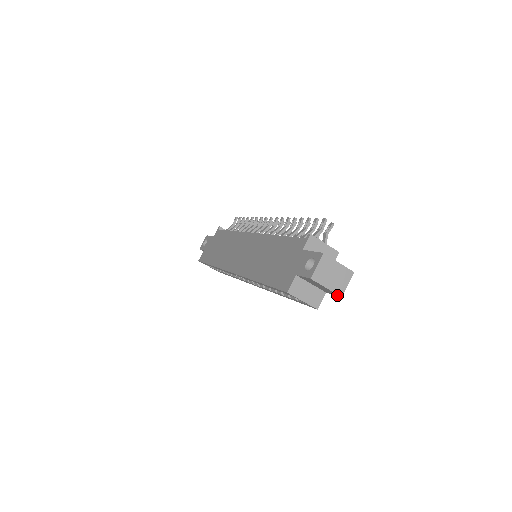
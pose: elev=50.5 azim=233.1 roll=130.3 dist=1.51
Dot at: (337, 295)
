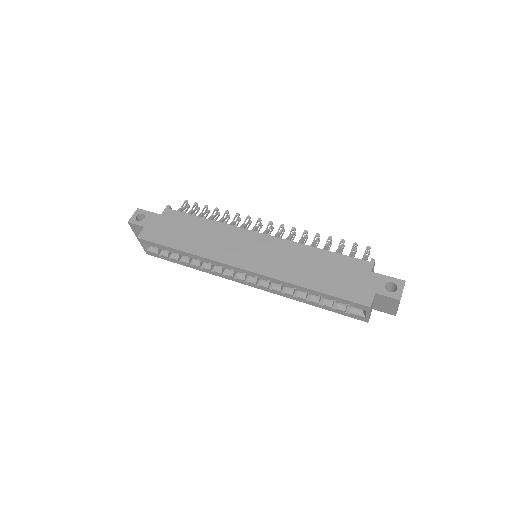
Dot at: (392, 314)
